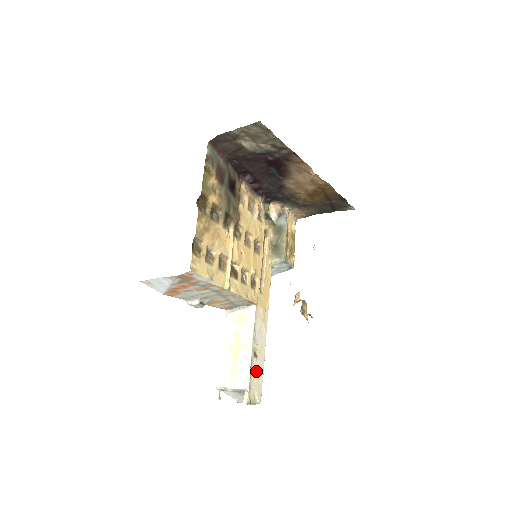
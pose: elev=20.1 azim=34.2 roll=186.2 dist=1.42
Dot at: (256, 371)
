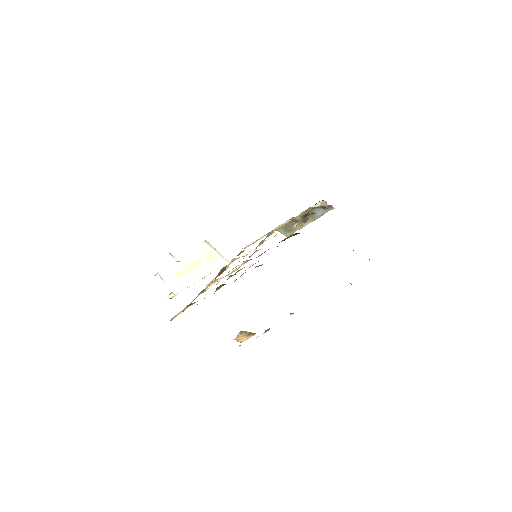
Dot at: occluded
